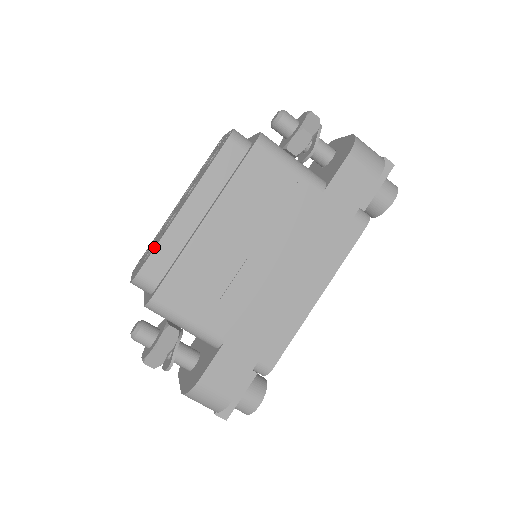
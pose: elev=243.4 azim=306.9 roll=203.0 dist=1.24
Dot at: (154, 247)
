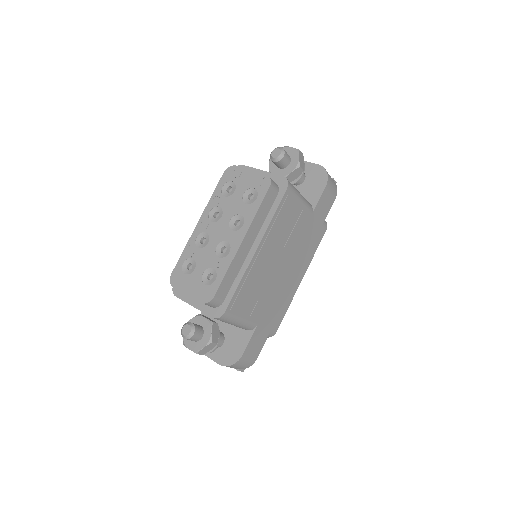
Dot at: (222, 275)
